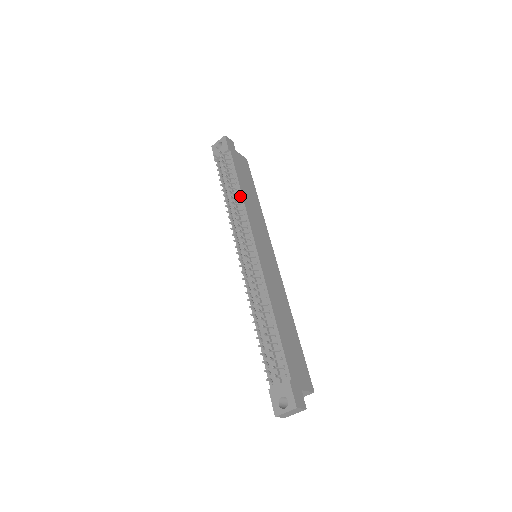
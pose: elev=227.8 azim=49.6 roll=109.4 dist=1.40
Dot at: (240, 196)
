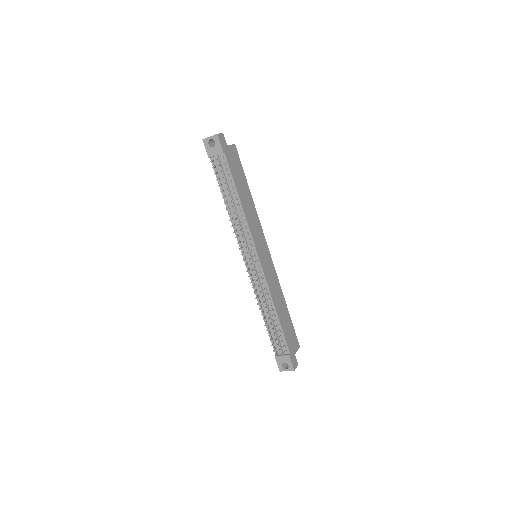
Dot at: (240, 207)
